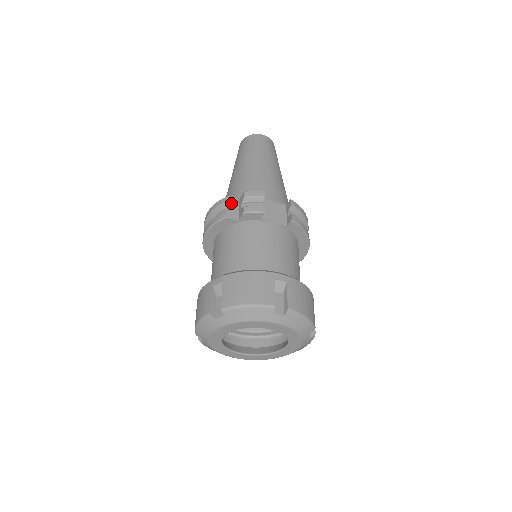
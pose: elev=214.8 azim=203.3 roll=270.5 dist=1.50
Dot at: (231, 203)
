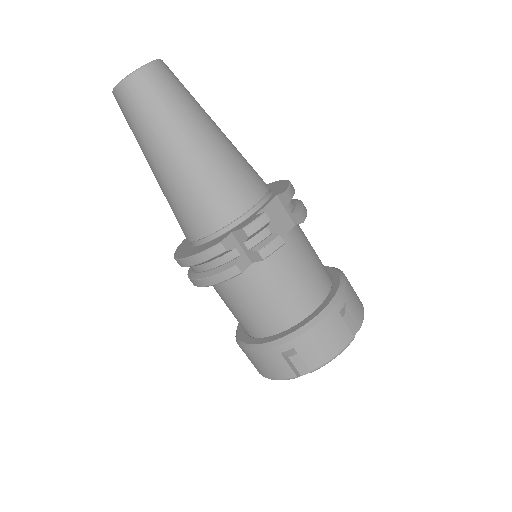
Dot at: (231, 248)
